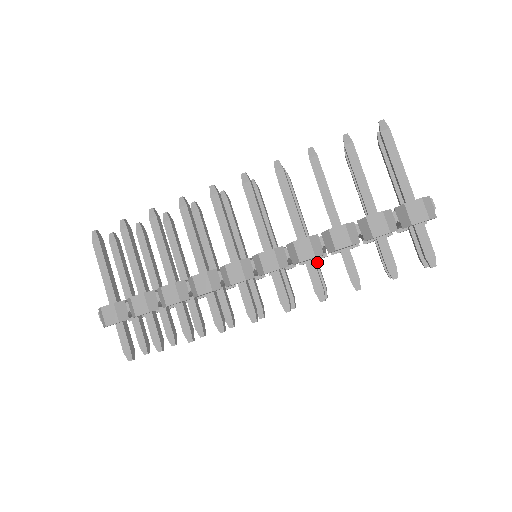
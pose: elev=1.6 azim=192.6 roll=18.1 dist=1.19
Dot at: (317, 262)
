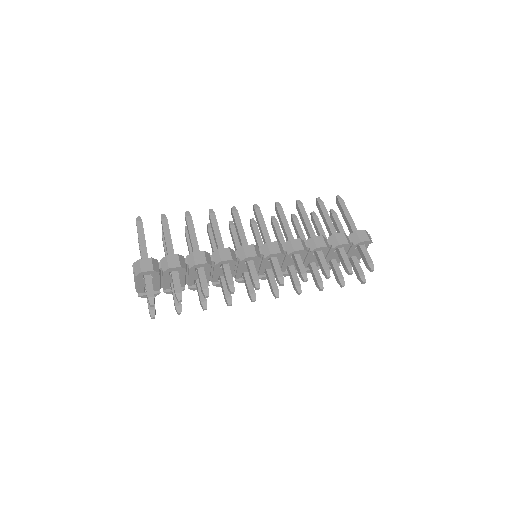
Dot at: (295, 270)
